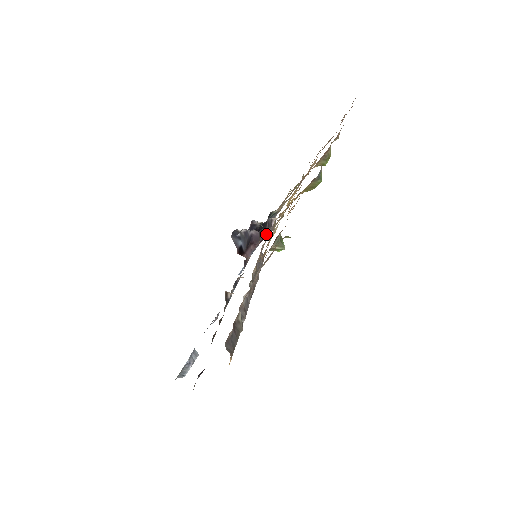
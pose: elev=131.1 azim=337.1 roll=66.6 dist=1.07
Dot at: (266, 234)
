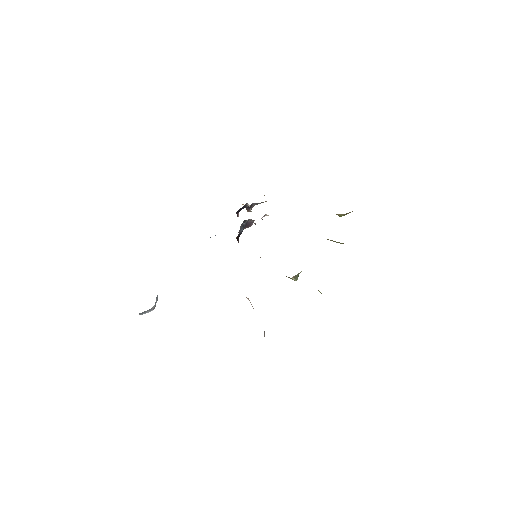
Dot at: occluded
